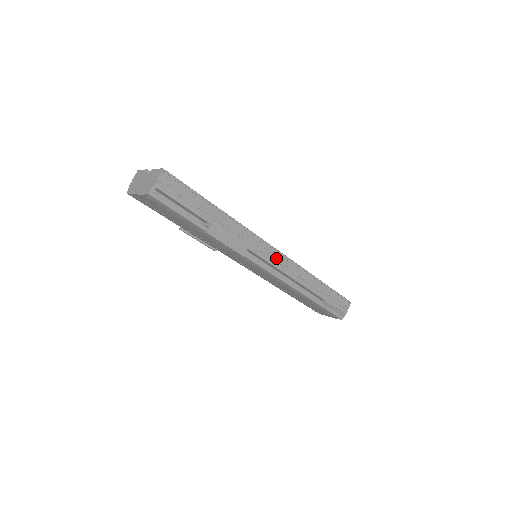
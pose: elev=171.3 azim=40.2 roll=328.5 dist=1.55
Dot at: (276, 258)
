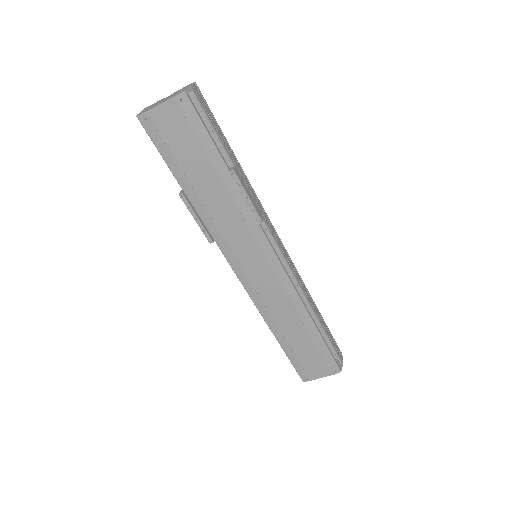
Dot at: (283, 250)
